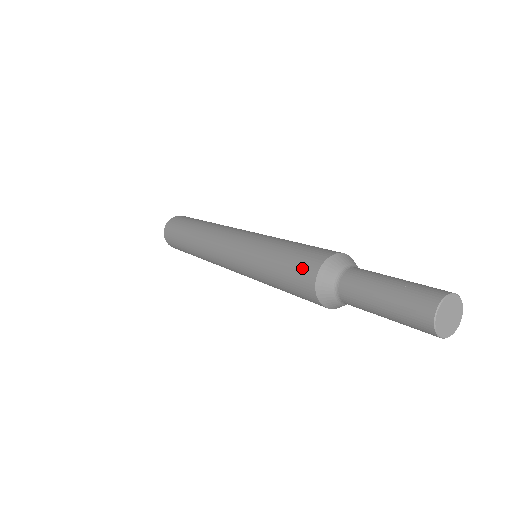
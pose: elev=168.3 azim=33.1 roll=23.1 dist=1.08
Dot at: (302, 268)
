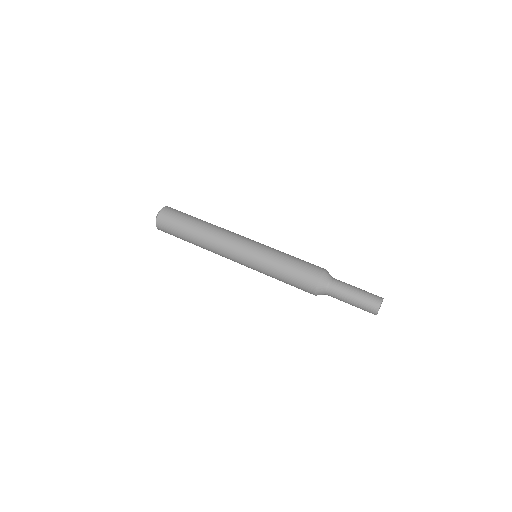
Dot at: (307, 279)
